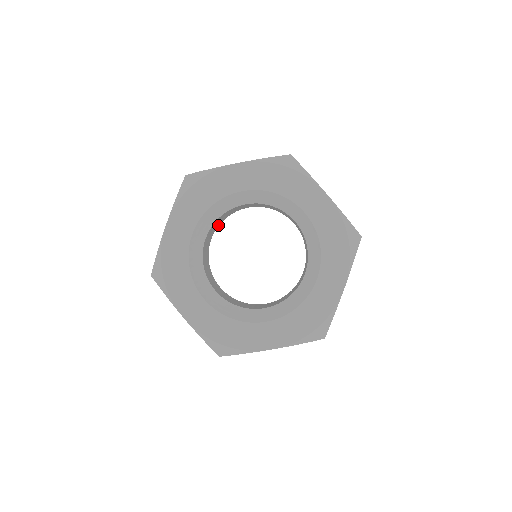
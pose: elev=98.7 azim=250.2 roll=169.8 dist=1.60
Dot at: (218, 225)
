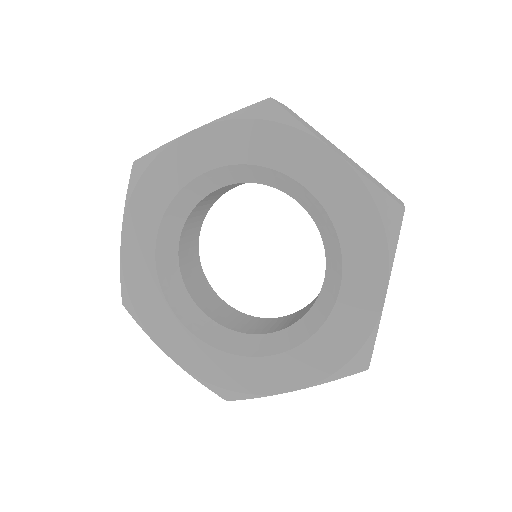
Dot at: (203, 218)
